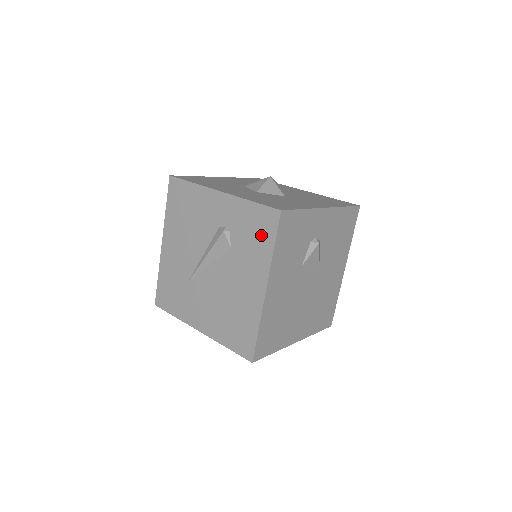
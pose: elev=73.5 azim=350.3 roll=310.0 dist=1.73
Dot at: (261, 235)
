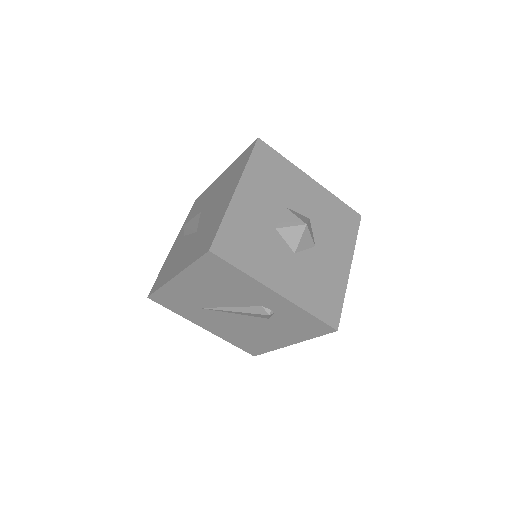
Dot at: (307, 329)
